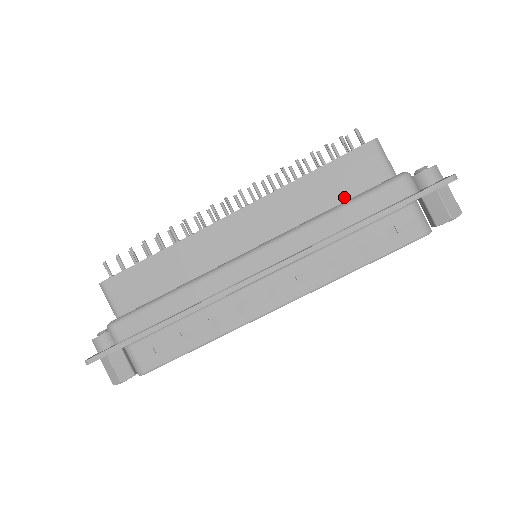
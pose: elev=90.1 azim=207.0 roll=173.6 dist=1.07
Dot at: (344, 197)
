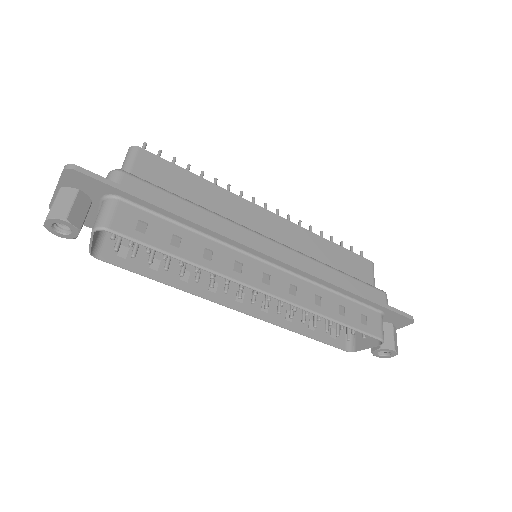
Dot at: occluded
